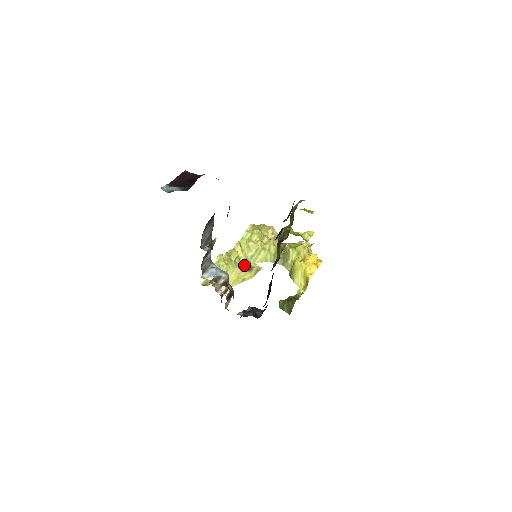
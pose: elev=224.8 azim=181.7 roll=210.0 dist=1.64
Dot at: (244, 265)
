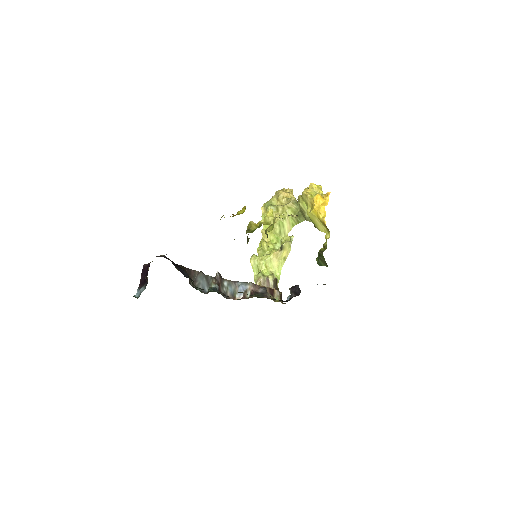
Dot at: (279, 244)
